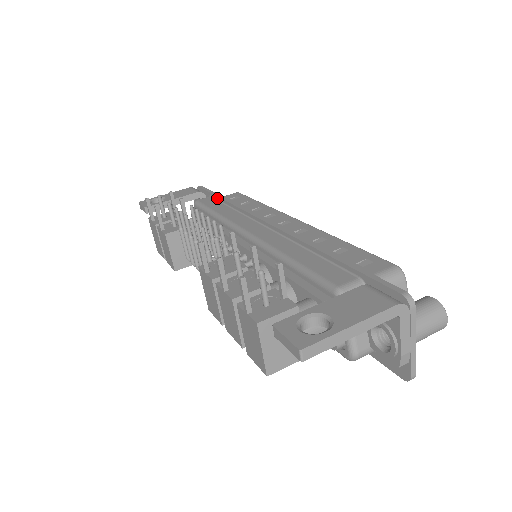
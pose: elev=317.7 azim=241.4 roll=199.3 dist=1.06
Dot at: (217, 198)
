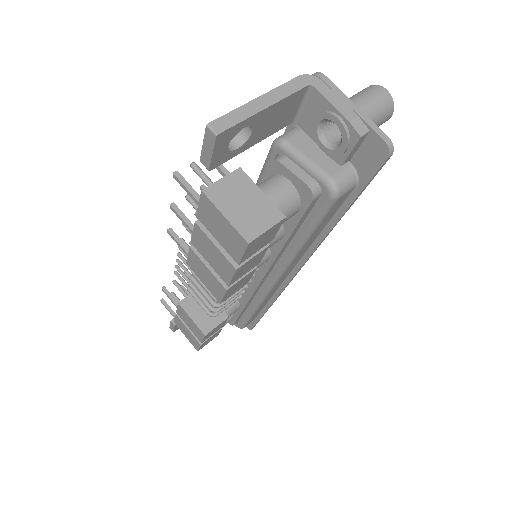
Dot at: occluded
